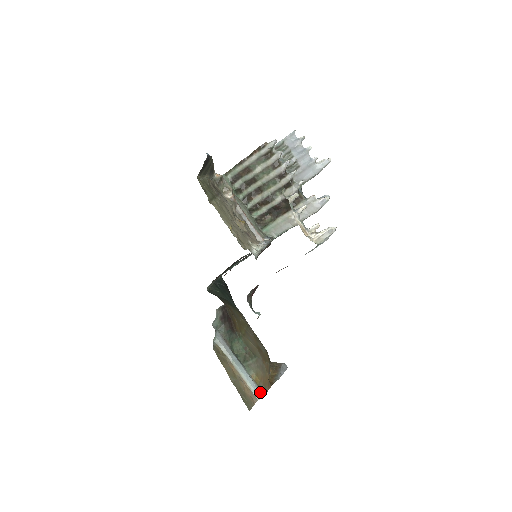
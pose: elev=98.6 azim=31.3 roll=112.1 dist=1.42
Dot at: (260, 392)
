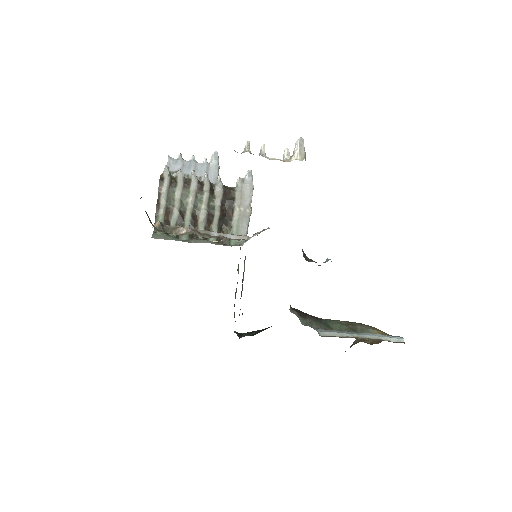
Dot at: (396, 337)
